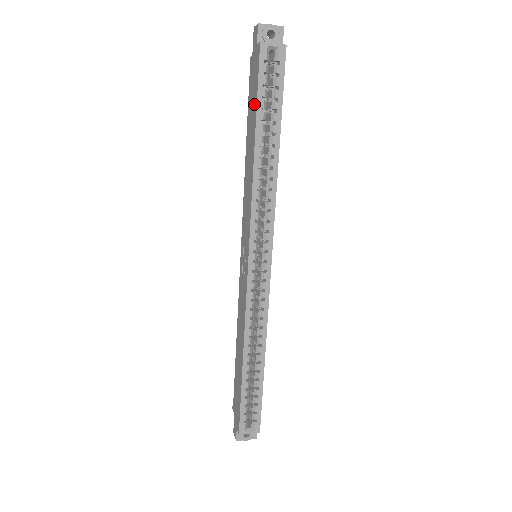
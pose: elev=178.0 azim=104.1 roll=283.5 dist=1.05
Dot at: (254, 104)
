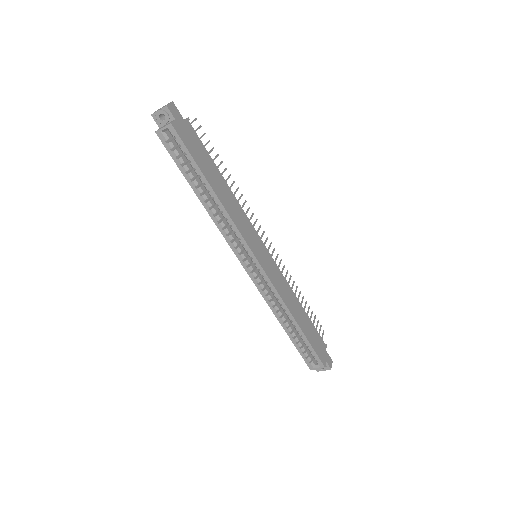
Dot at: occluded
